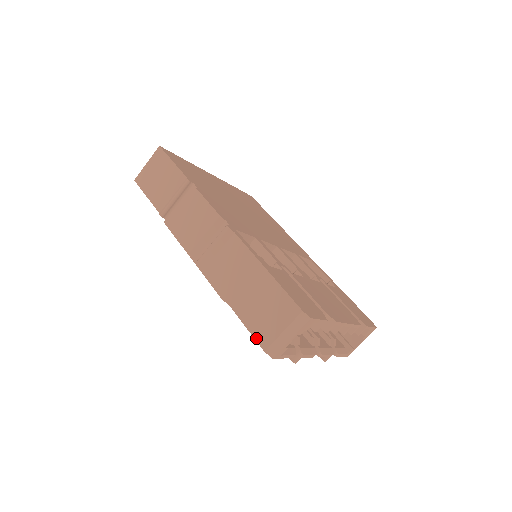
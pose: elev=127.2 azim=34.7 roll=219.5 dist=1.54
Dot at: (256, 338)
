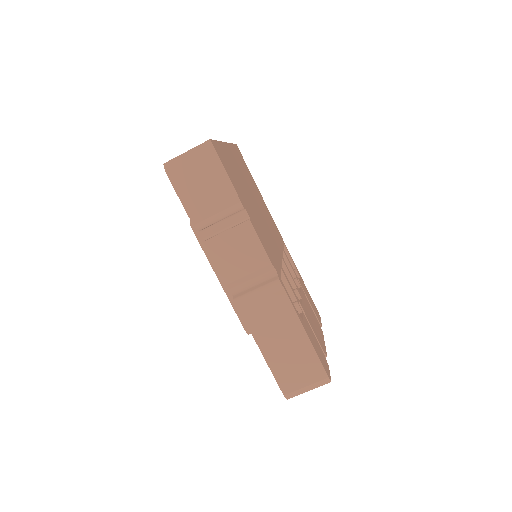
Dot at: (279, 384)
